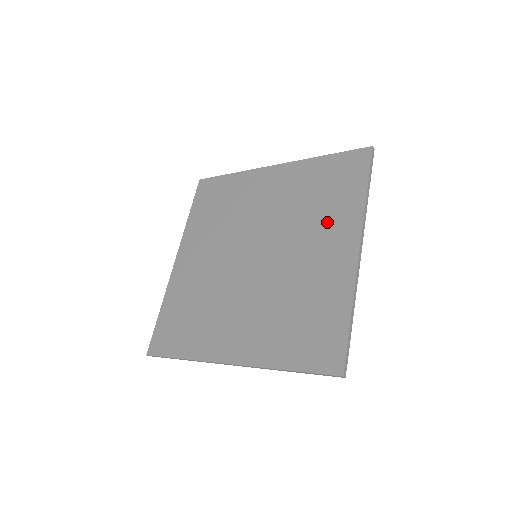
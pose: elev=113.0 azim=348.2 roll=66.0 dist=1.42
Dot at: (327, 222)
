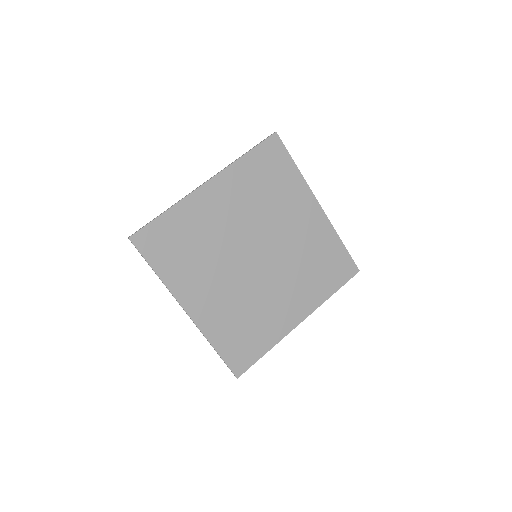
Dot at: (289, 202)
